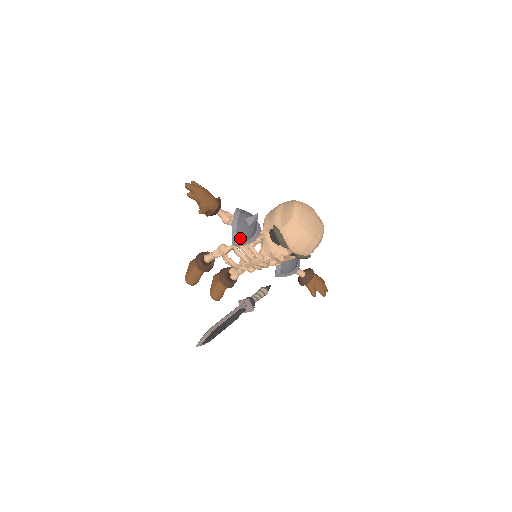
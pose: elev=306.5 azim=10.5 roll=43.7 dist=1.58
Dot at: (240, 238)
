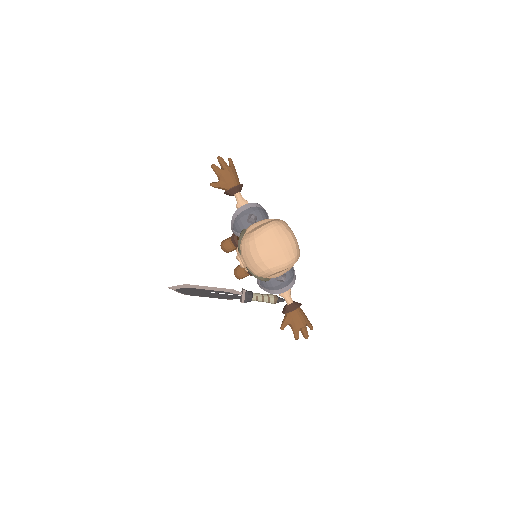
Dot at: (235, 227)
